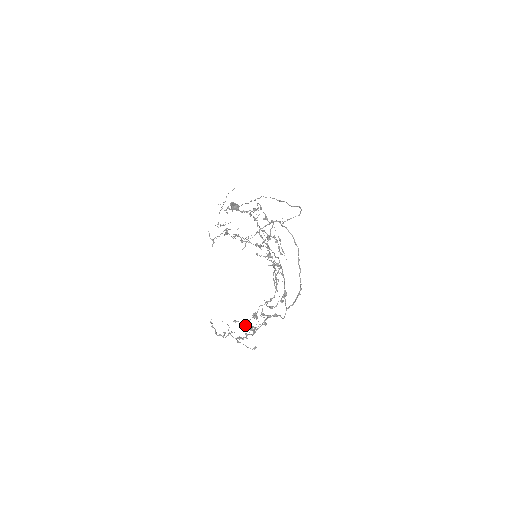
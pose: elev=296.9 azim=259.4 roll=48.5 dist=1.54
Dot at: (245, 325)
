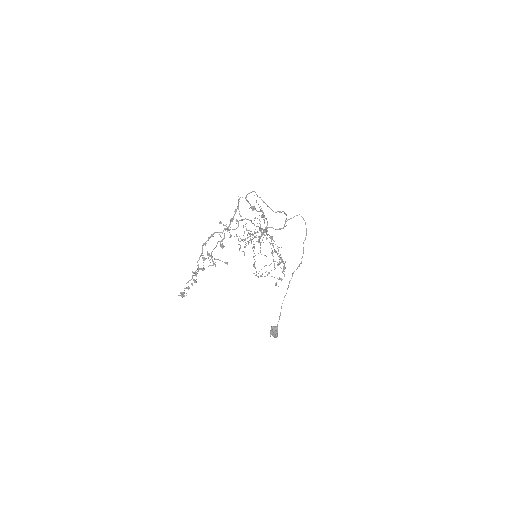
Dot at: (209, 256)
